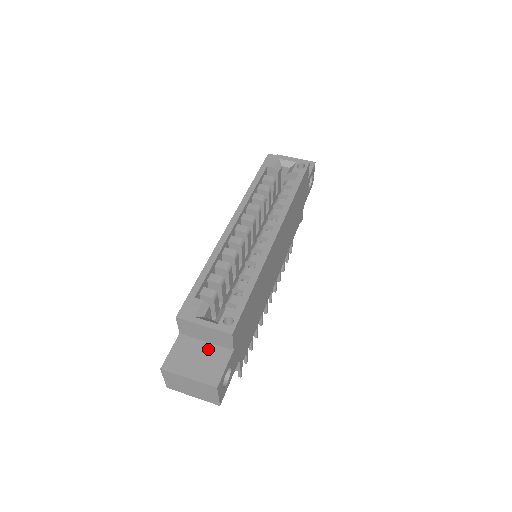
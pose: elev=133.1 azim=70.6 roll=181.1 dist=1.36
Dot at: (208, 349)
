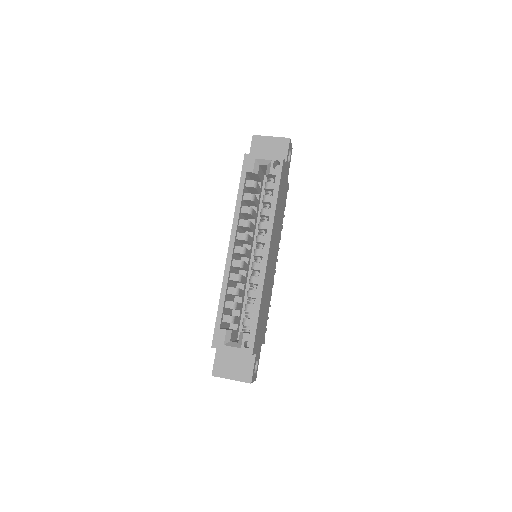
Dot at: (239, 356)
